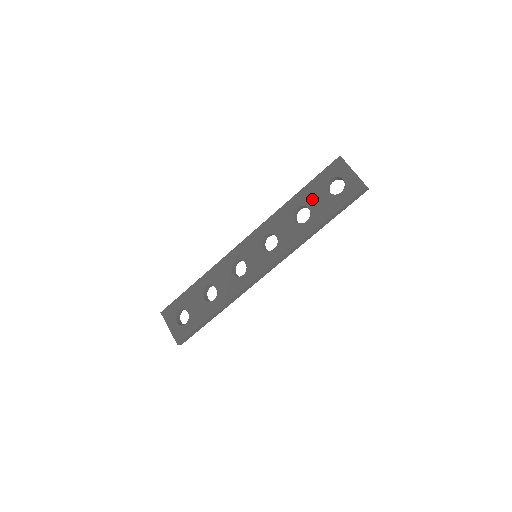
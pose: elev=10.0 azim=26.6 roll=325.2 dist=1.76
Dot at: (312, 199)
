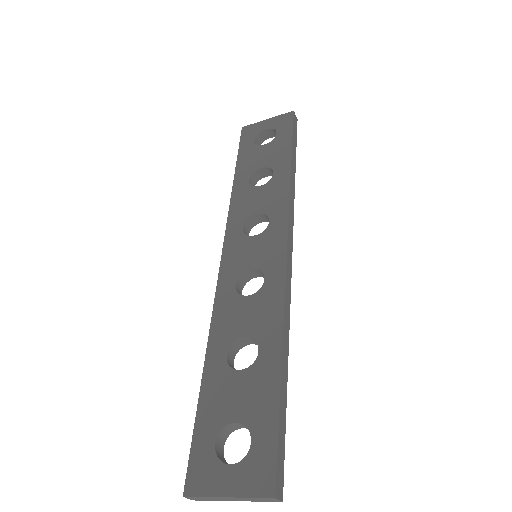
Dot at: (255, 162)
